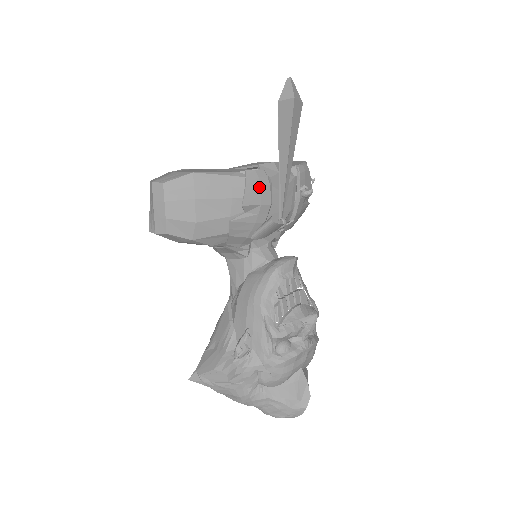
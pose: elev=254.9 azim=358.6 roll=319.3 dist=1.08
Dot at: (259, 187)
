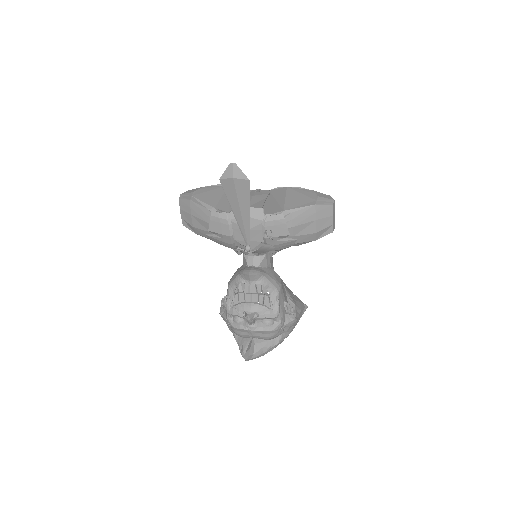
Dot at: (220, 224)
